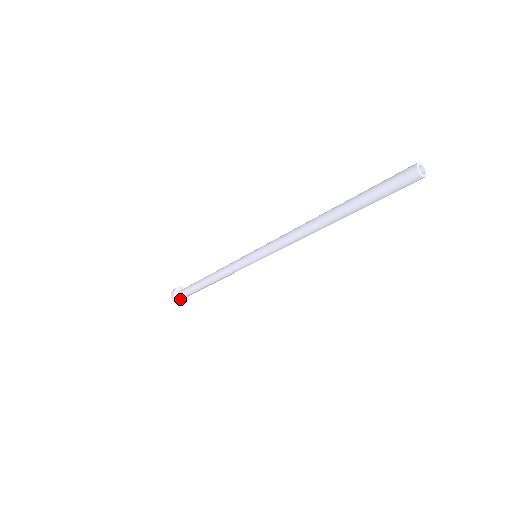
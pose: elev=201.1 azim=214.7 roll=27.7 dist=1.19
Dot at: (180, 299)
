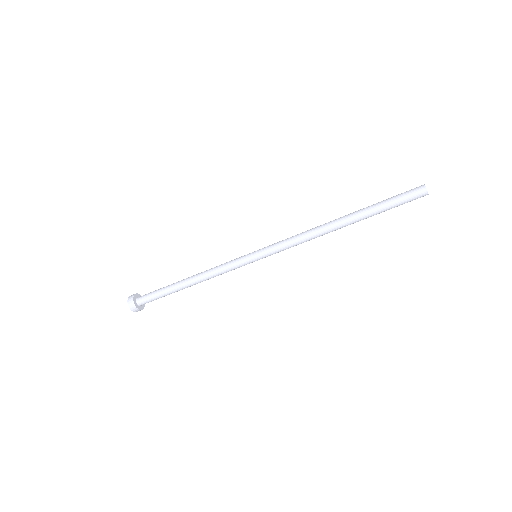
Dot at: (138, 306)
